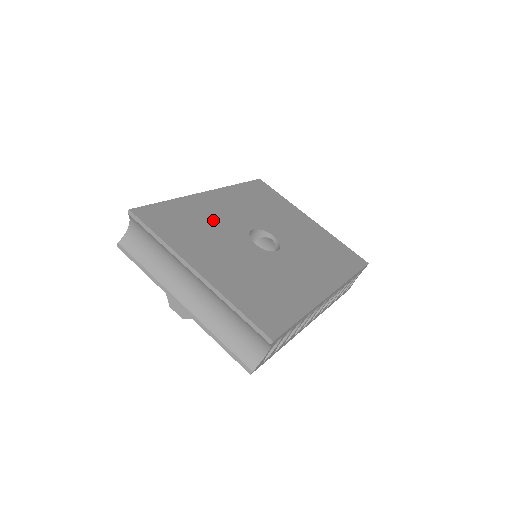
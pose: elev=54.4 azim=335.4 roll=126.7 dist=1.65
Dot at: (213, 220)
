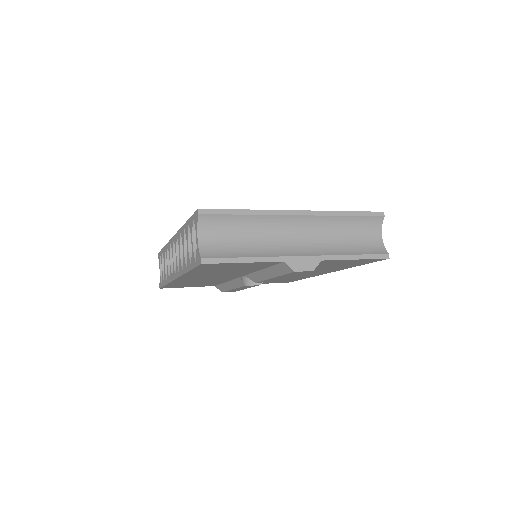
Dot at: occluded
